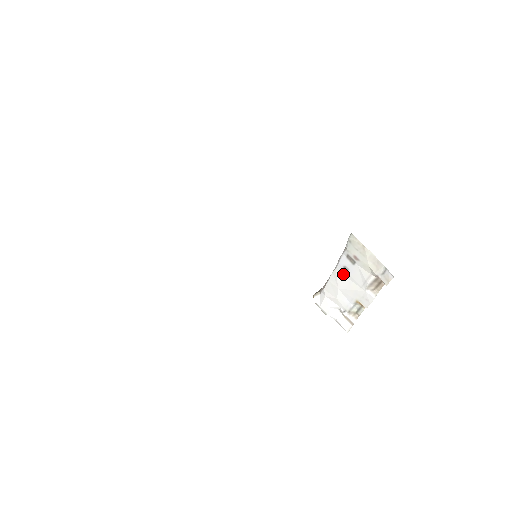
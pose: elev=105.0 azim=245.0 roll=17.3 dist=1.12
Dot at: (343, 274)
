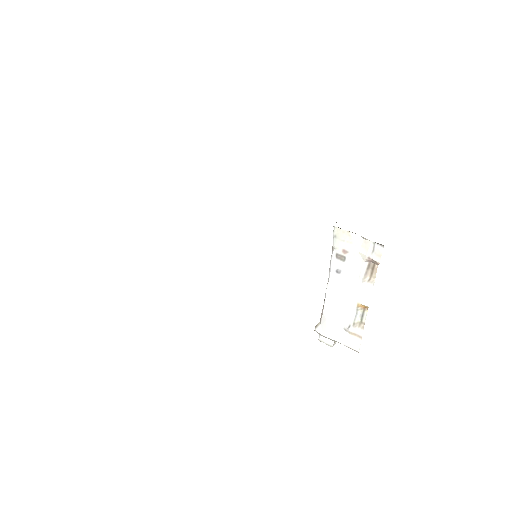
Dot at: (337, 280)
